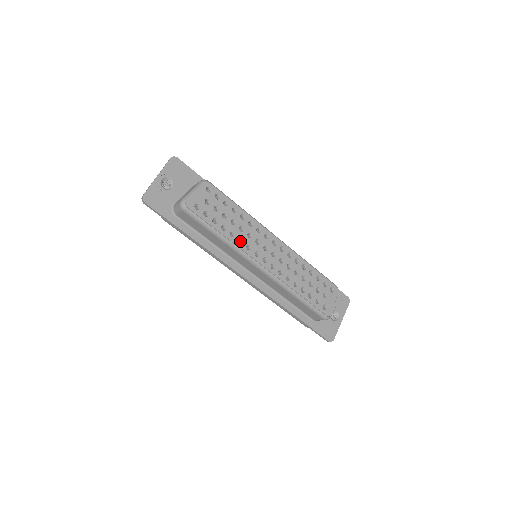
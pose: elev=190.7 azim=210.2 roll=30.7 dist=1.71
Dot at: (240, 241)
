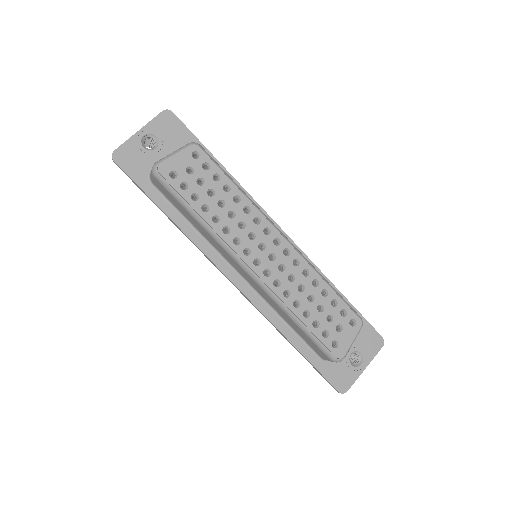
Dot at: (227, 230)
